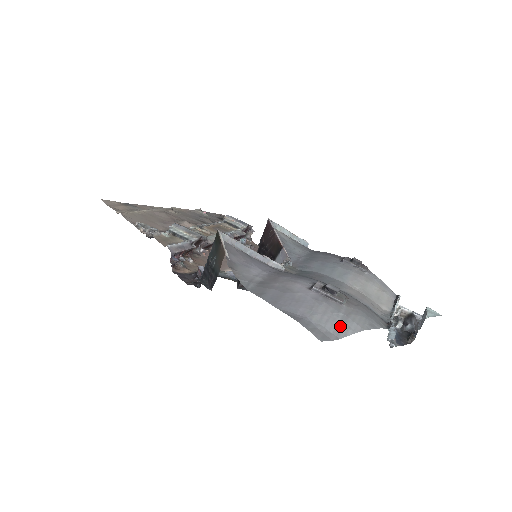
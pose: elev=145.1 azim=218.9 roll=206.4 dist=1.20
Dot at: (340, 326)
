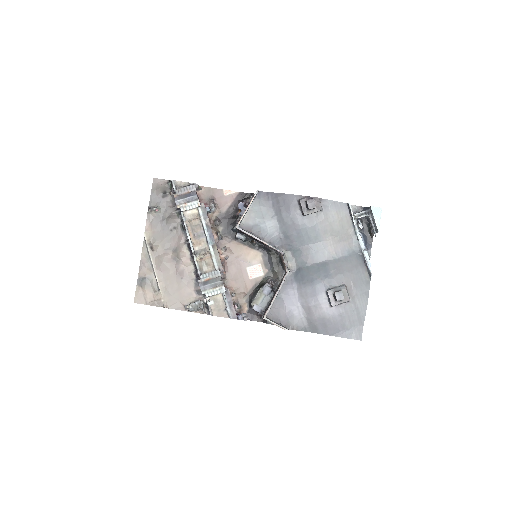
Dot at: (359, 318)
